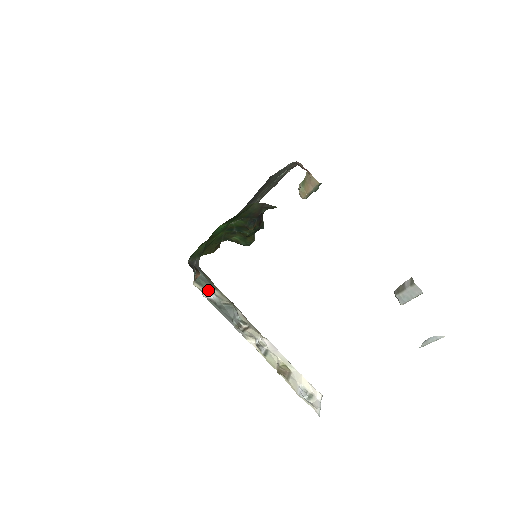
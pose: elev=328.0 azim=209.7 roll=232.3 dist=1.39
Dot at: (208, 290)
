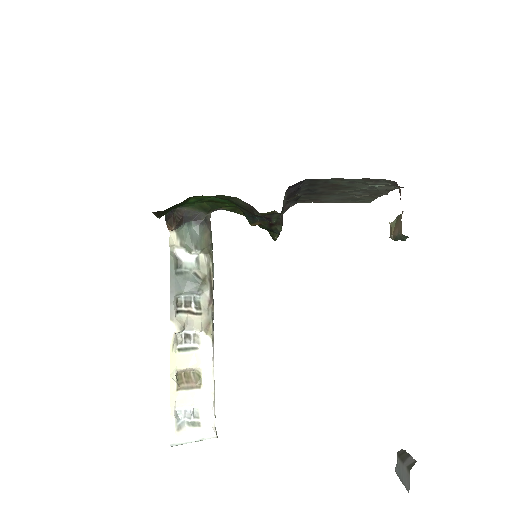
Dot at: (187, 249)
